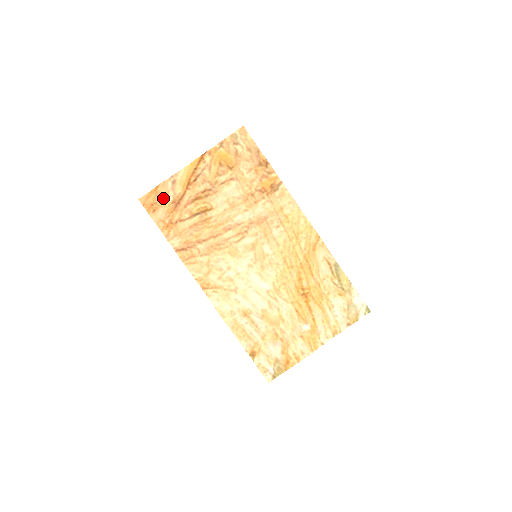
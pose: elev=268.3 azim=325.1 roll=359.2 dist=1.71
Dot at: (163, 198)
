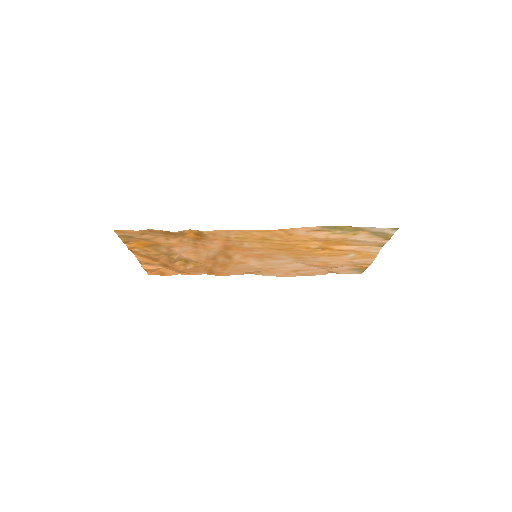
Dot at: (157, 269)
